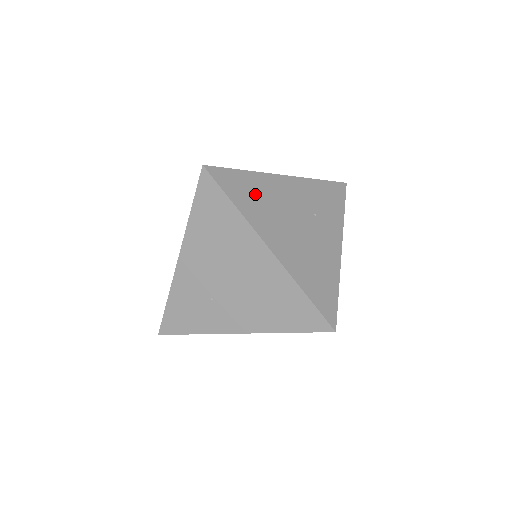
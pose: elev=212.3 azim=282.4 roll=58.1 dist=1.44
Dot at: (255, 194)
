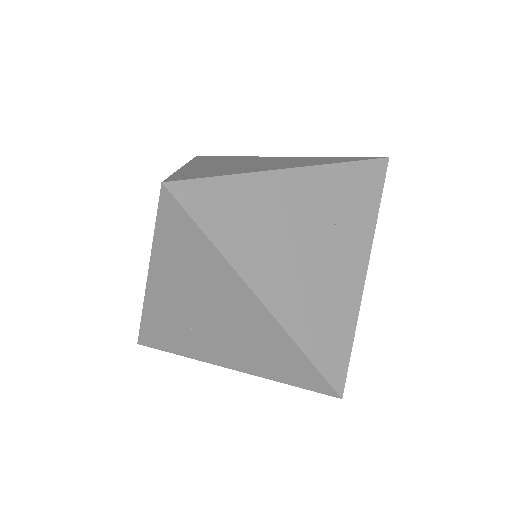
Dot at: (244, 213)
